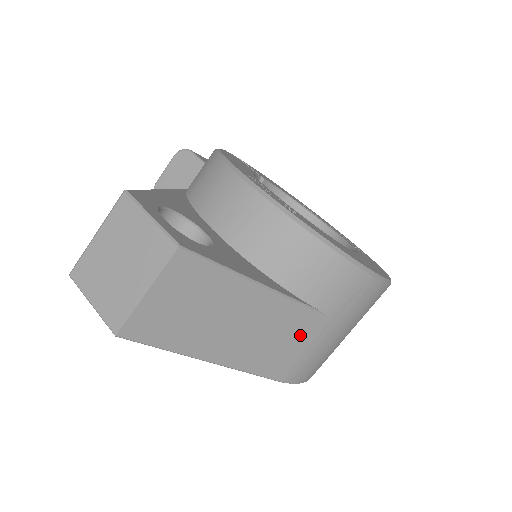
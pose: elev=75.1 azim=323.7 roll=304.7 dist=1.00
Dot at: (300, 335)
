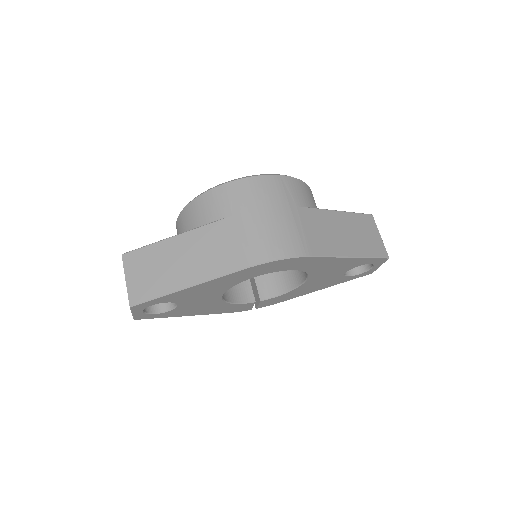
Dot at: (224, 237)
